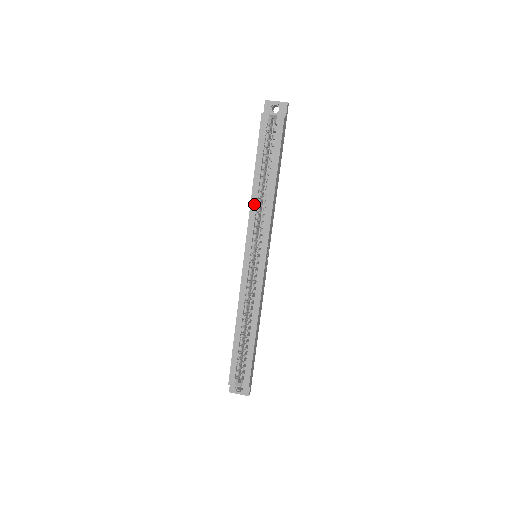
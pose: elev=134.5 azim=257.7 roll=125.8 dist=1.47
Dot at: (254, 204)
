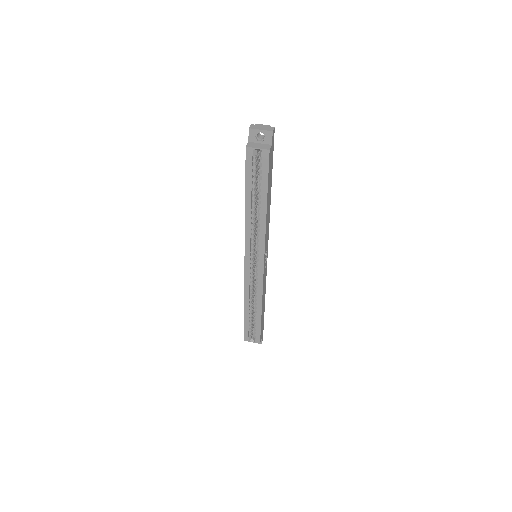
Dot at: (248, 224)
